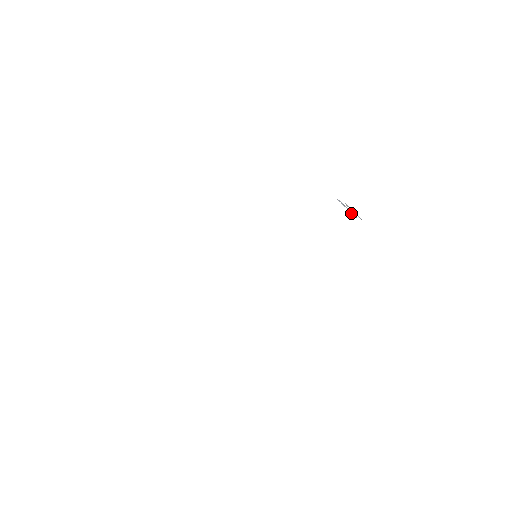
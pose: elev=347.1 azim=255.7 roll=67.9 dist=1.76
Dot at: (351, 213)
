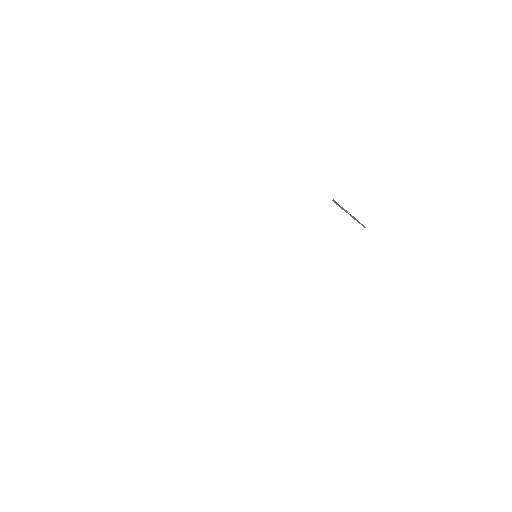
Dot at: occluded
